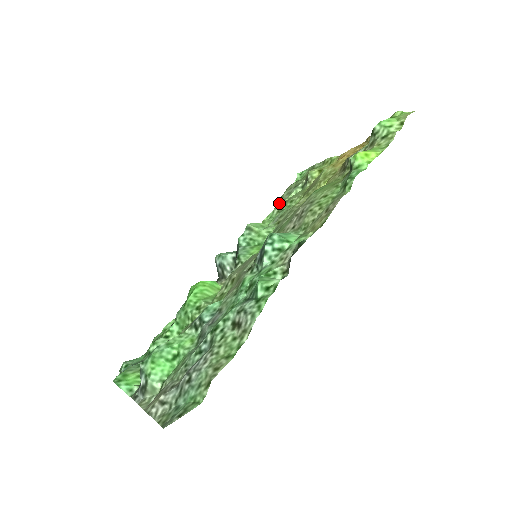
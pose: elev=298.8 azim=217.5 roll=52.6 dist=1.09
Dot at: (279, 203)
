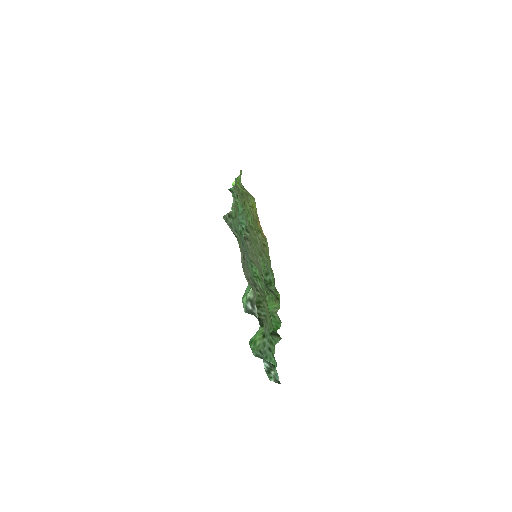
Dot at: occluded
